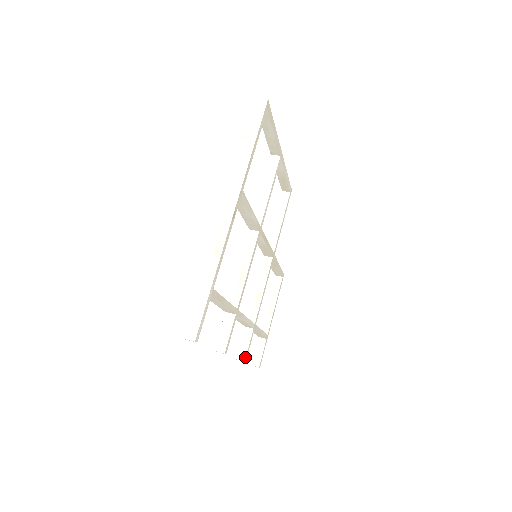
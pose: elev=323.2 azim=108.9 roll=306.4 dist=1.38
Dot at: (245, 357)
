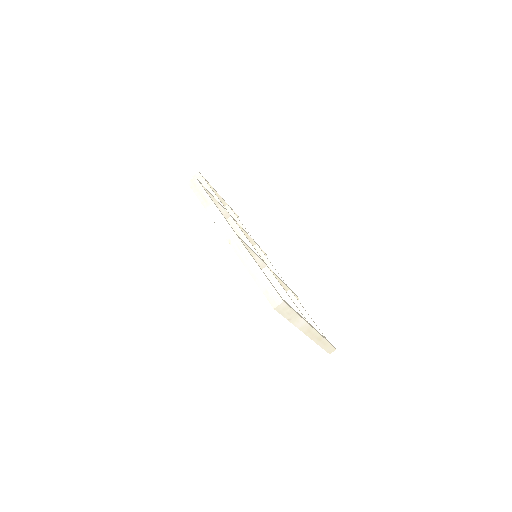
Dot at: (266, 255)
